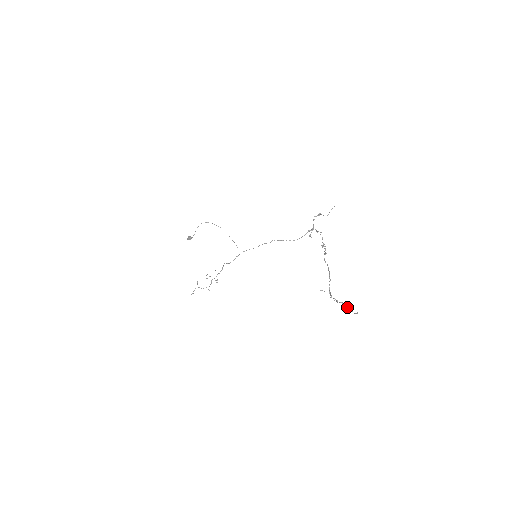
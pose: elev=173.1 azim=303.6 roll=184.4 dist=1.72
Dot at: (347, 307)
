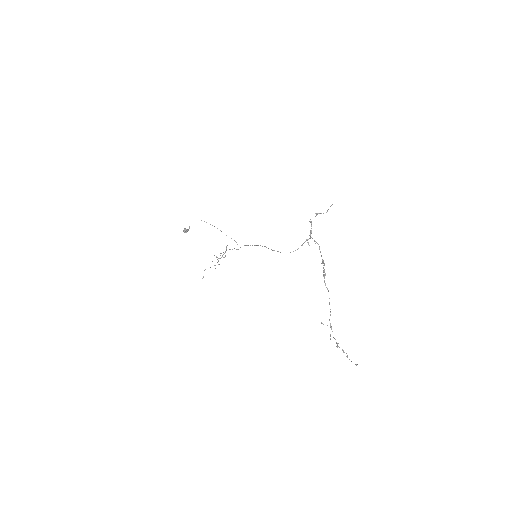
Dot at: occluded
